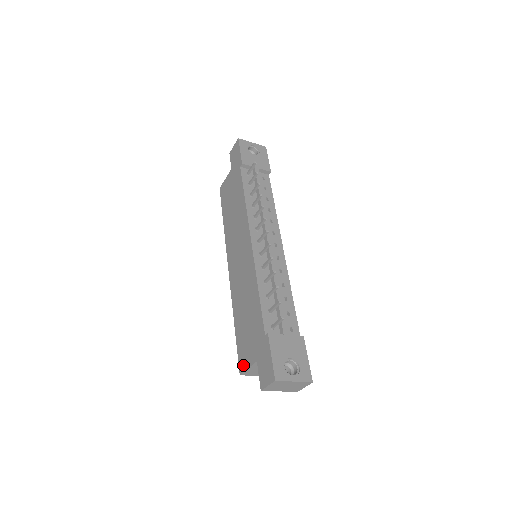
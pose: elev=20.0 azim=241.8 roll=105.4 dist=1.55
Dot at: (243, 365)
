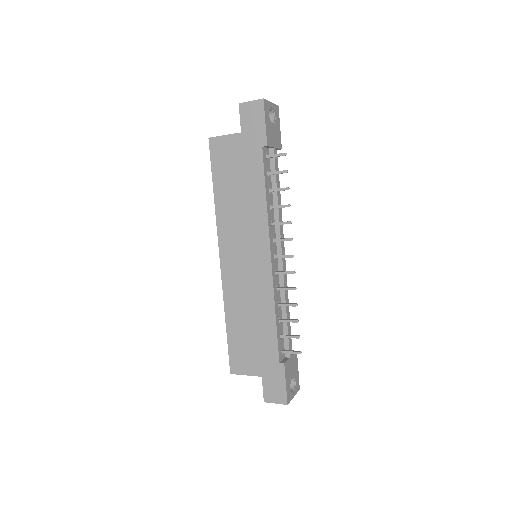
Dot at: (238, 369)
